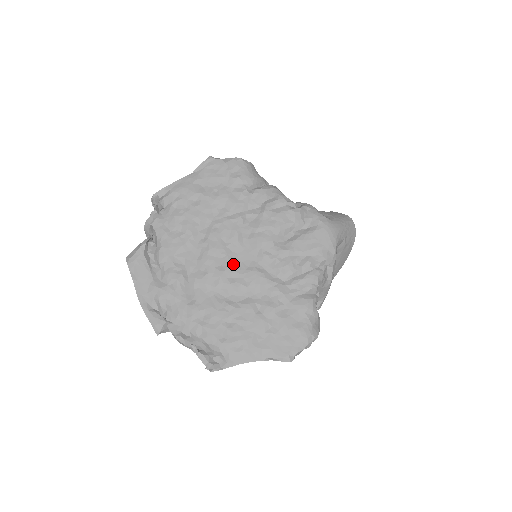
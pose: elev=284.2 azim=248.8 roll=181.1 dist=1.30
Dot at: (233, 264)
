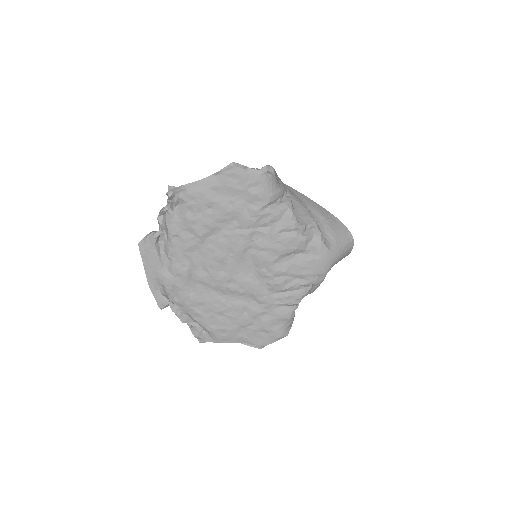
Dot at: (233, 272)
